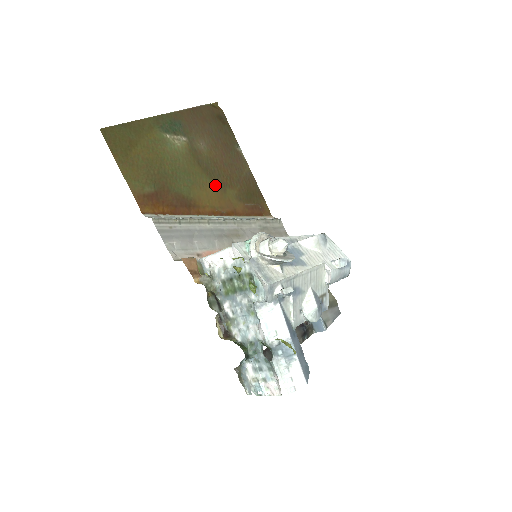
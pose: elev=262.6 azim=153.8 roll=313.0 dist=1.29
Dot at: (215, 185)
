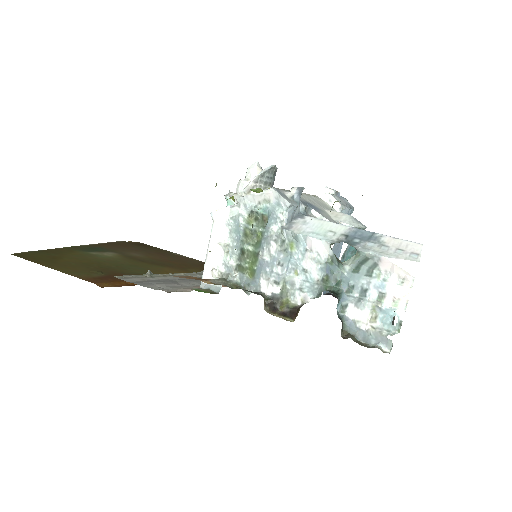
Dot at: (172, 269)
